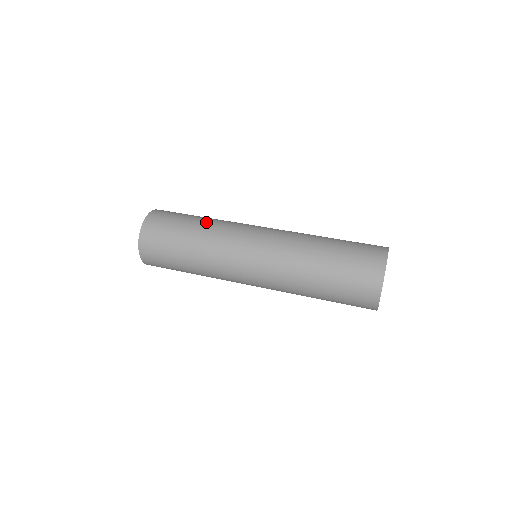
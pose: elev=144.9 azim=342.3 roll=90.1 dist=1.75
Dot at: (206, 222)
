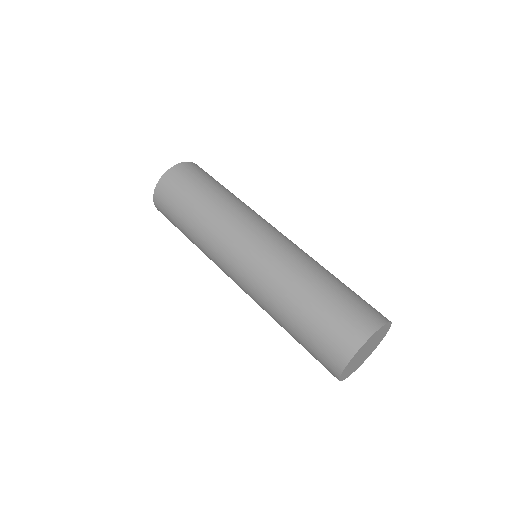
Dot at: occluded
